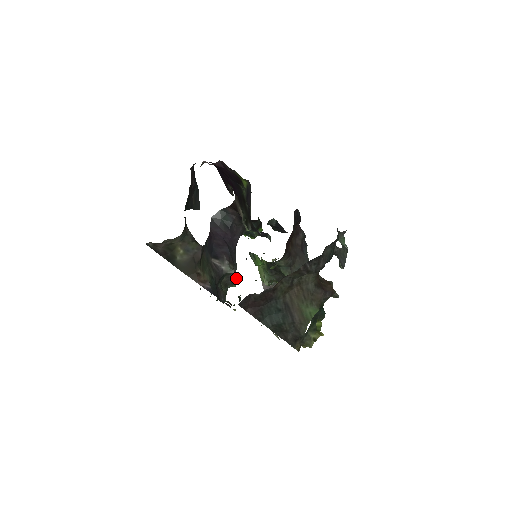
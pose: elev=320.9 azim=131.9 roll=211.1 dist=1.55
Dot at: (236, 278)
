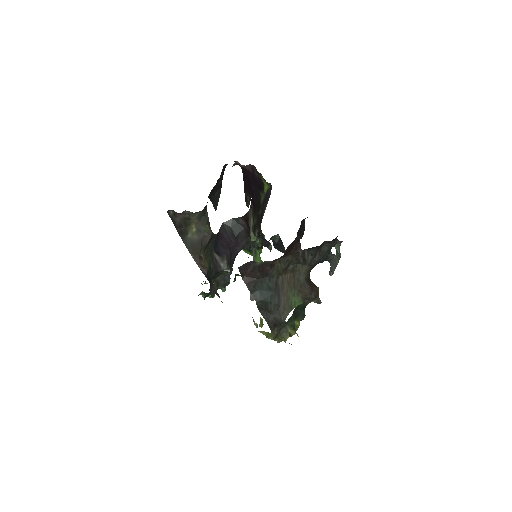
Dot at: occluded
